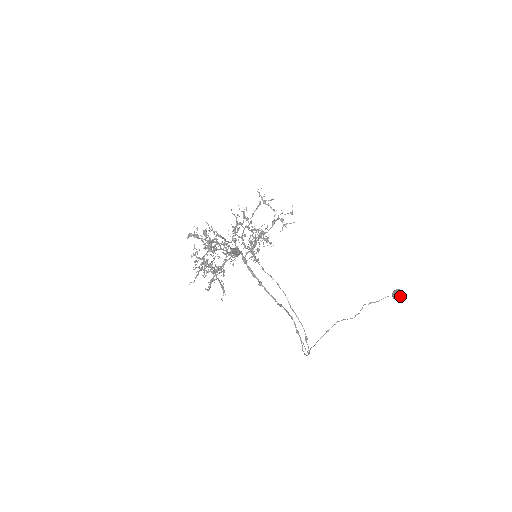
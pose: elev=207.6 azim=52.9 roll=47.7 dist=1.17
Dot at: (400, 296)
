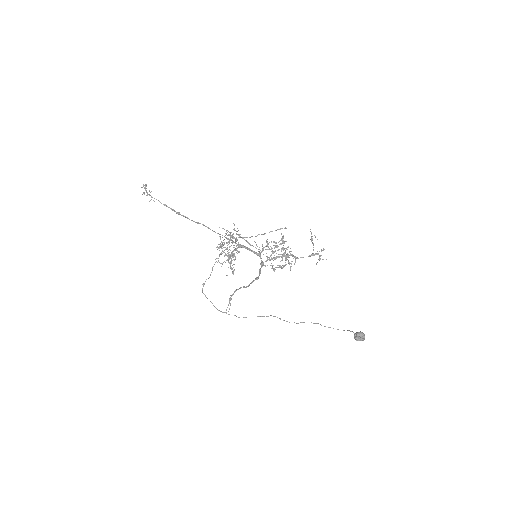
Dot at: (360, 339)
